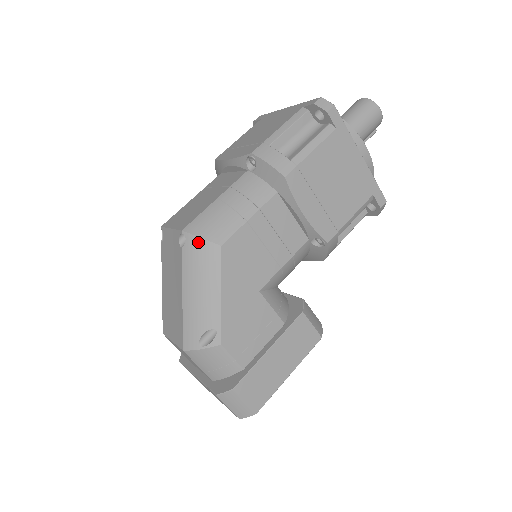
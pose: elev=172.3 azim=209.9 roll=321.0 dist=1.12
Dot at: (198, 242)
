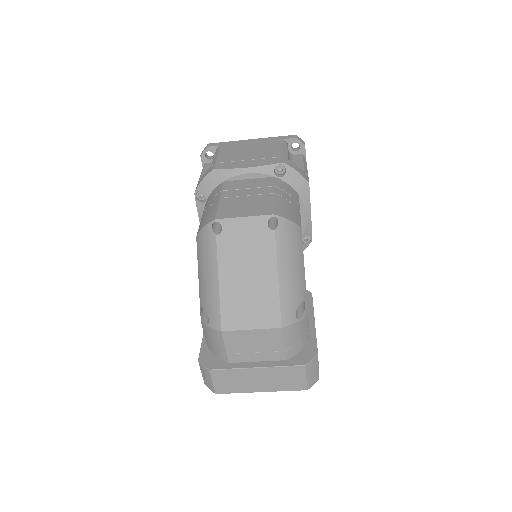
Dot at: (289, 224)
